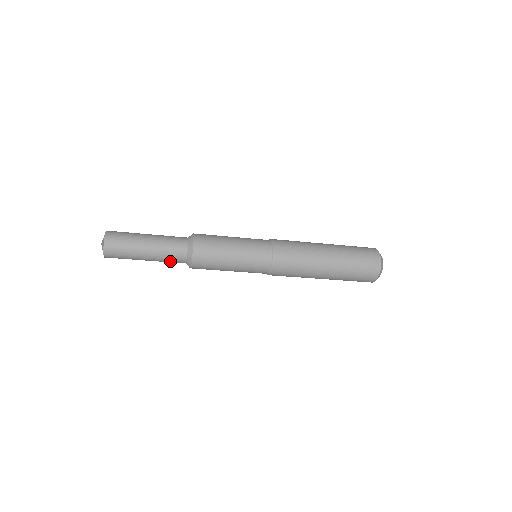
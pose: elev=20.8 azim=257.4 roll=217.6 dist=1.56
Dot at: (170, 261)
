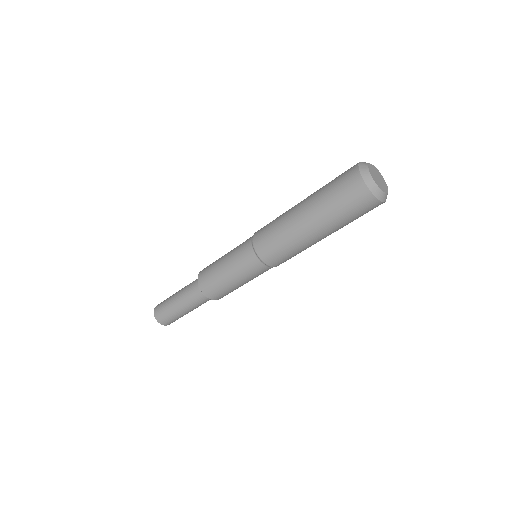
Dot at: (200, 304)
